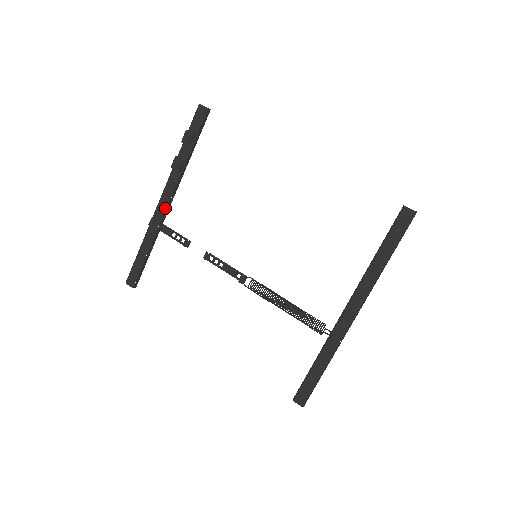
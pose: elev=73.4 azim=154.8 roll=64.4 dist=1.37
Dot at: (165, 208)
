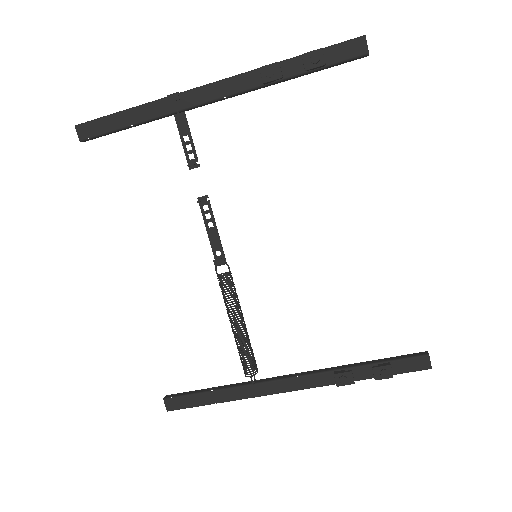
Dot at: (206, 101)
